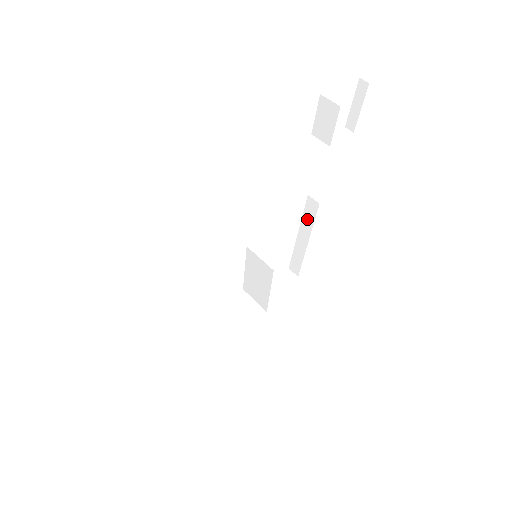
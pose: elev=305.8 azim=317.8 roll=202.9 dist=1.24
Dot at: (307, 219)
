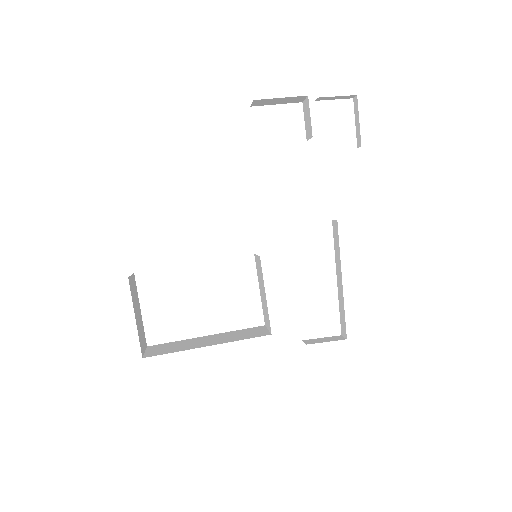
Dot at: (336, 249)
